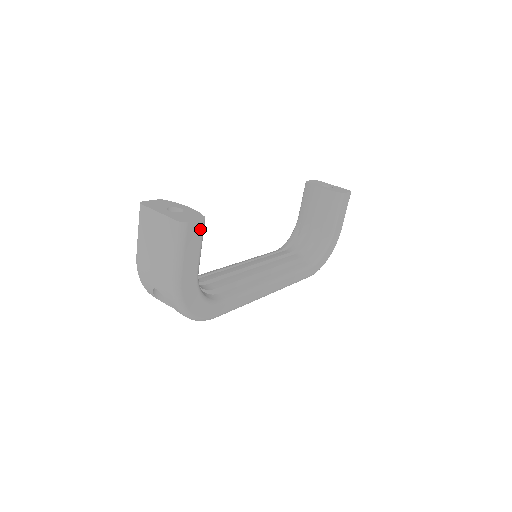
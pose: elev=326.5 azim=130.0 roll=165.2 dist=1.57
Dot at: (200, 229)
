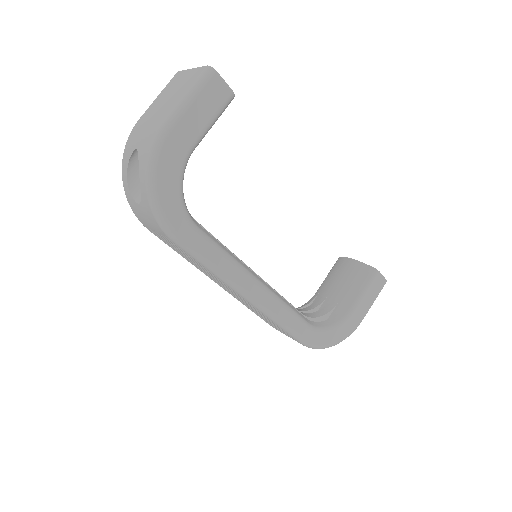
Dot at: (224, 97)
